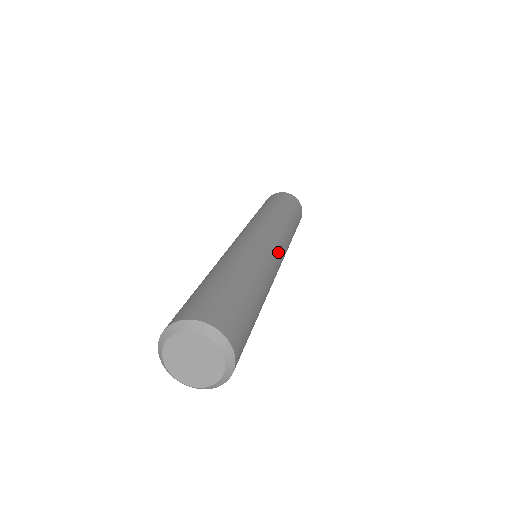
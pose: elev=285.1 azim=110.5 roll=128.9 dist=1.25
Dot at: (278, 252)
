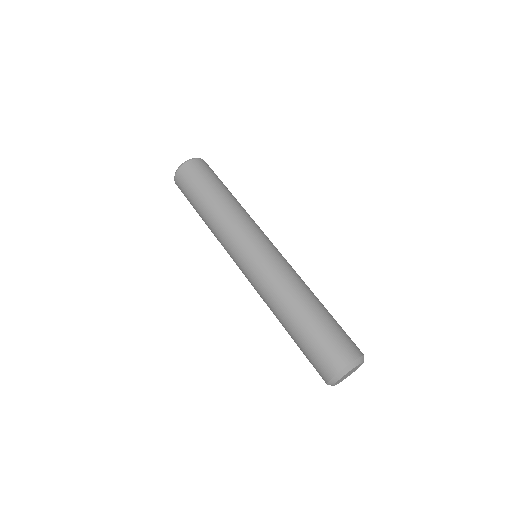
Dot at: (270, 247)
